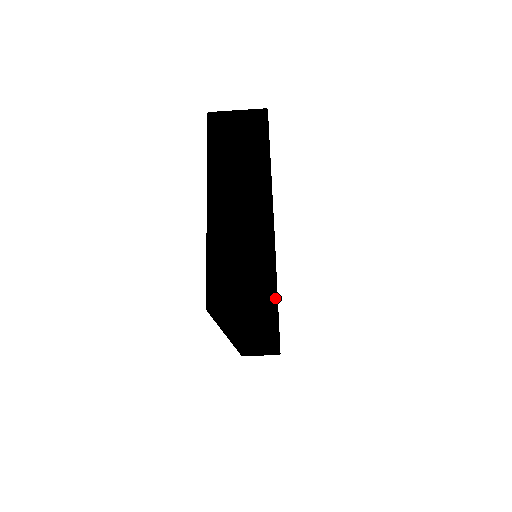
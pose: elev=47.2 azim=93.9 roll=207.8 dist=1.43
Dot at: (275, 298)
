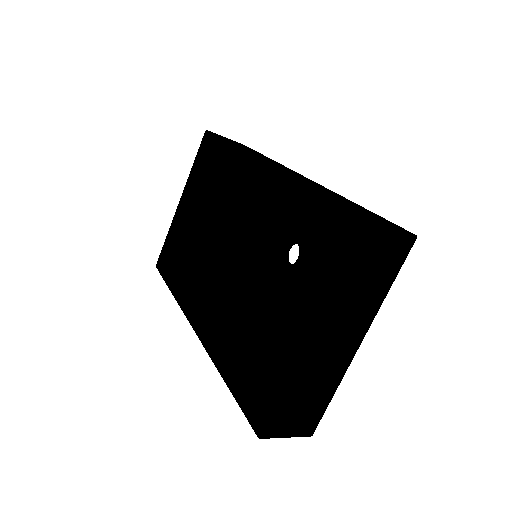
Dot at: occluded
